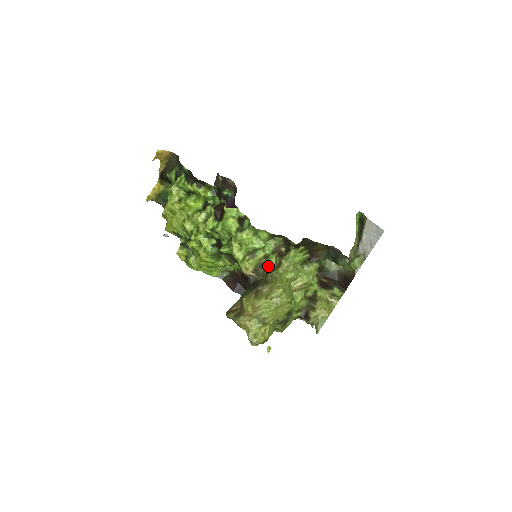
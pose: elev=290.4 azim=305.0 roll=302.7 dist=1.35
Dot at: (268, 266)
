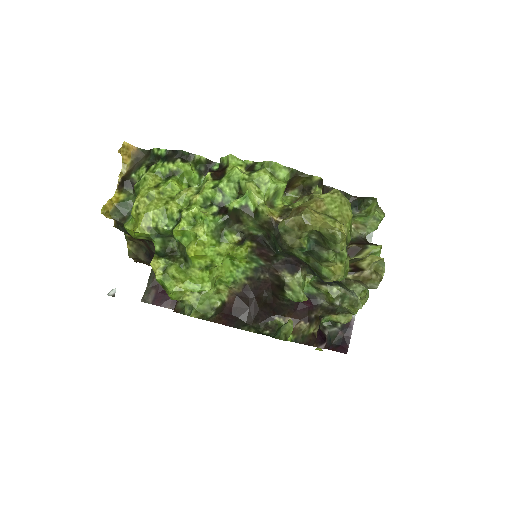
Dot at: occluded
